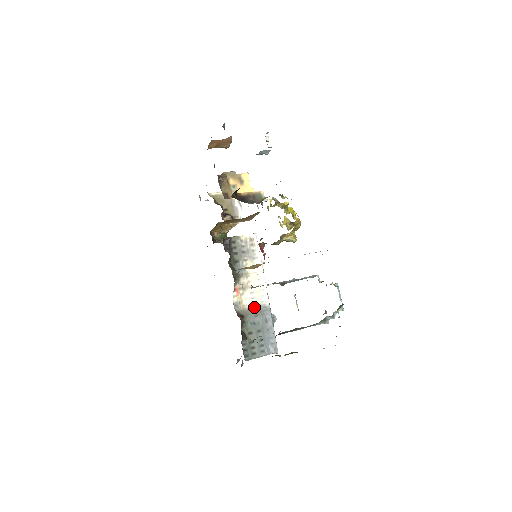
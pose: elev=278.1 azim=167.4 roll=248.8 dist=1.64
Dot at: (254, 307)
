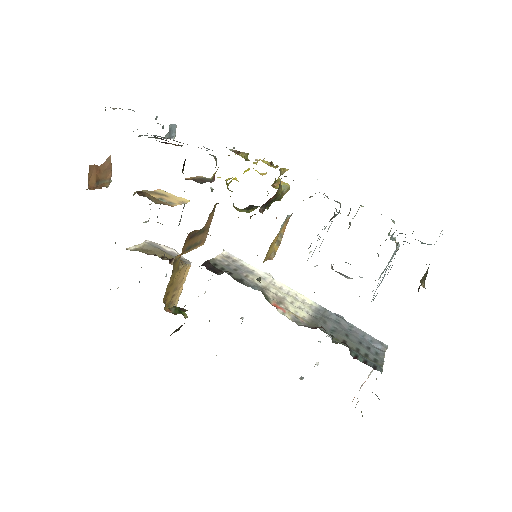
Dot at: (311, 316)
